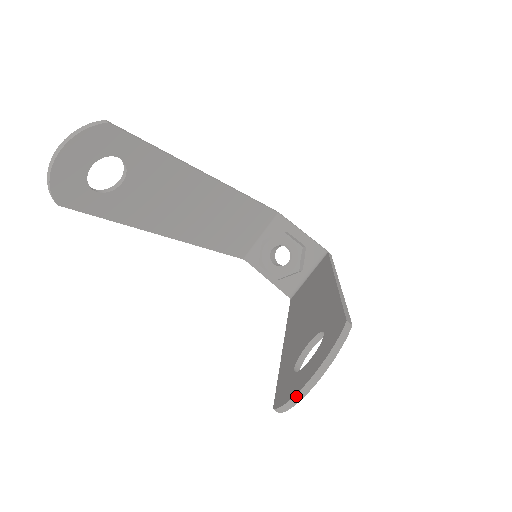
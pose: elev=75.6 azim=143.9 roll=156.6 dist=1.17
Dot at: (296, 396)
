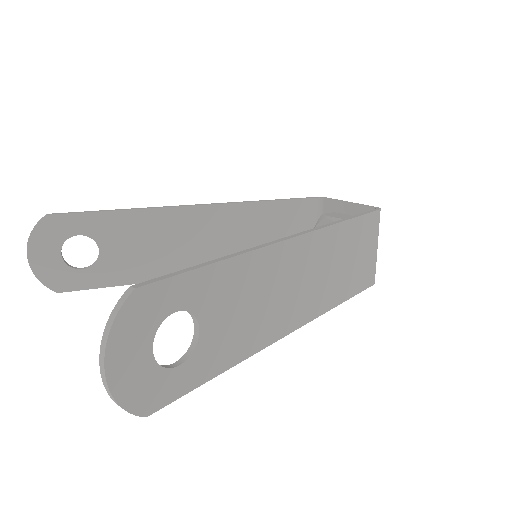
Dot at: (107, 391)
